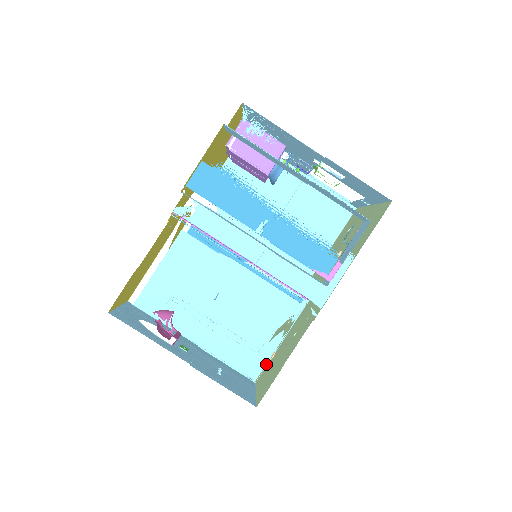
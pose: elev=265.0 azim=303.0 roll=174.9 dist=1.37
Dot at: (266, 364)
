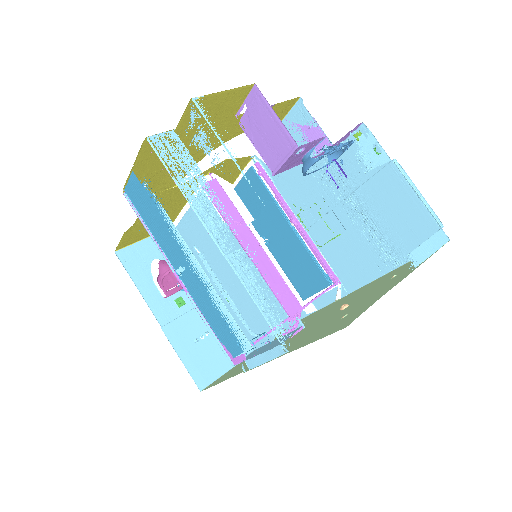
Dot at: occluded
